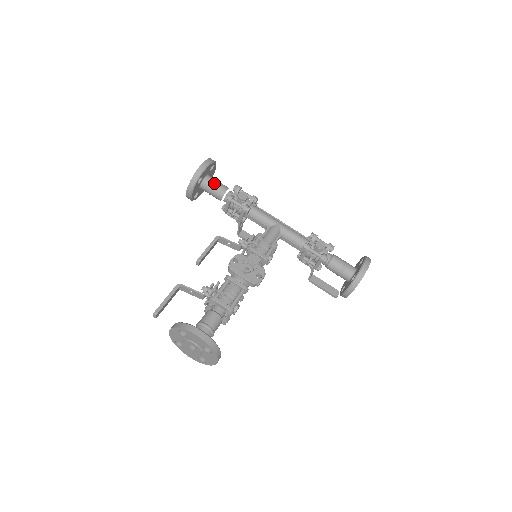
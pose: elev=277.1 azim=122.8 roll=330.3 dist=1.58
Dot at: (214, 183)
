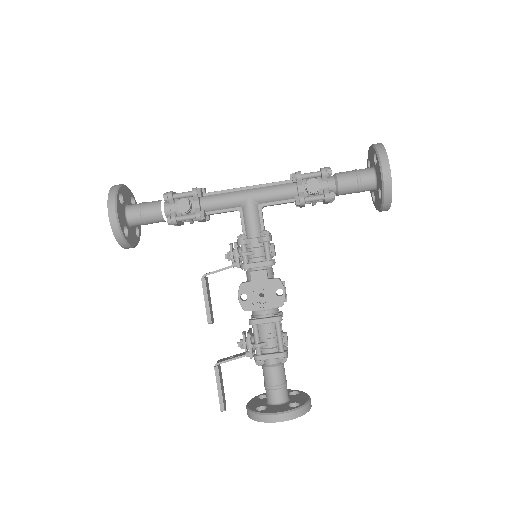
Dot at: (141, 215)
